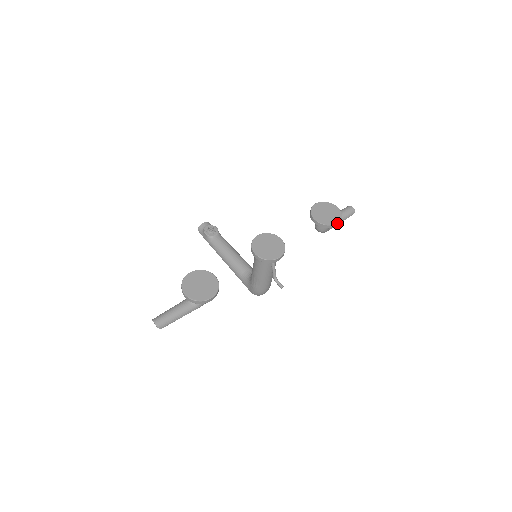
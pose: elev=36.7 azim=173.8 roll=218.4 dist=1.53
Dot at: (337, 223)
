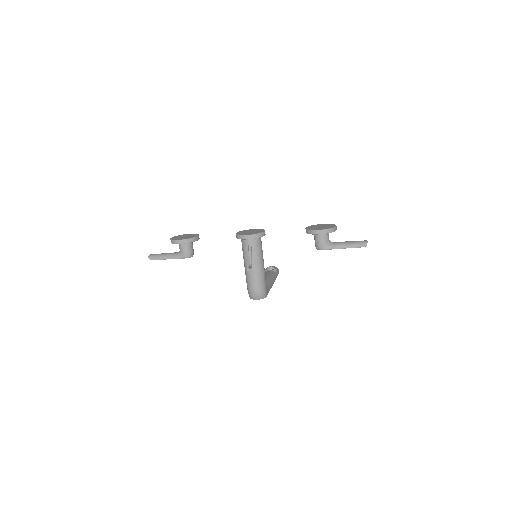
Dot at: (320, 230)
